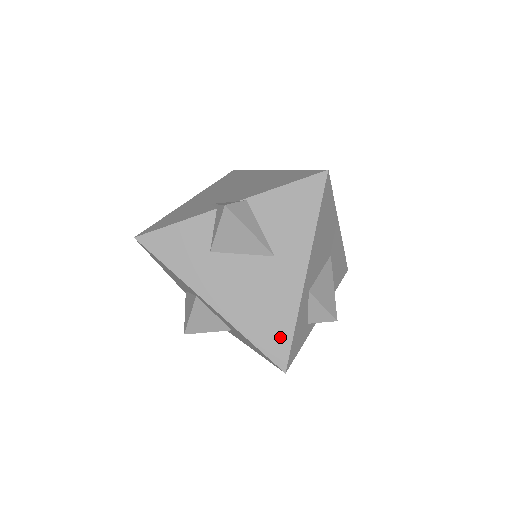
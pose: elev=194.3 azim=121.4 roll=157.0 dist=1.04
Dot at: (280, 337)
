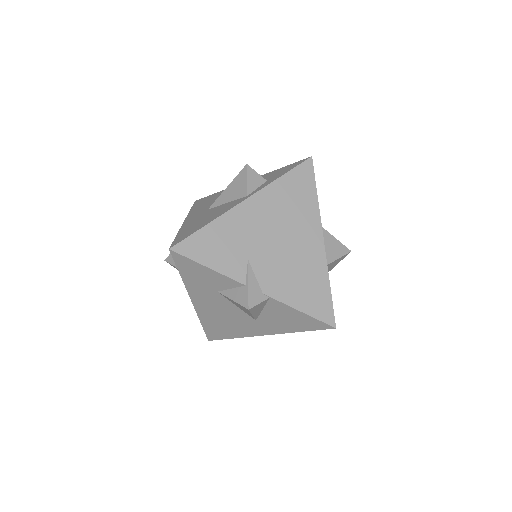
Dot at: (221, 334)
